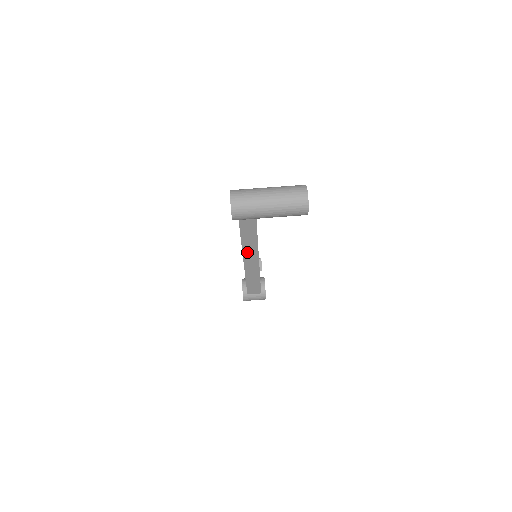
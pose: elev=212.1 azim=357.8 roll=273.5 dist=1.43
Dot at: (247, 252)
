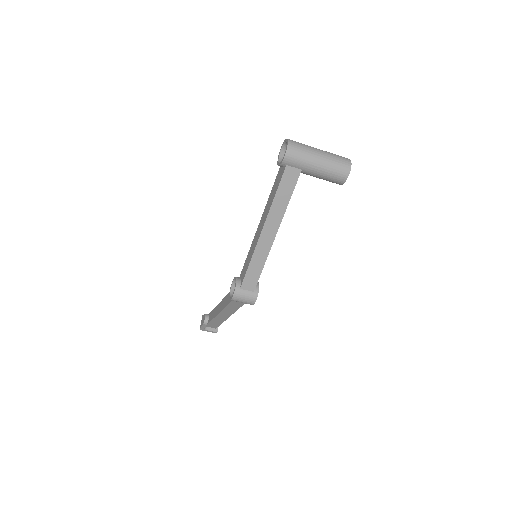
Dot at: (272, 216)
